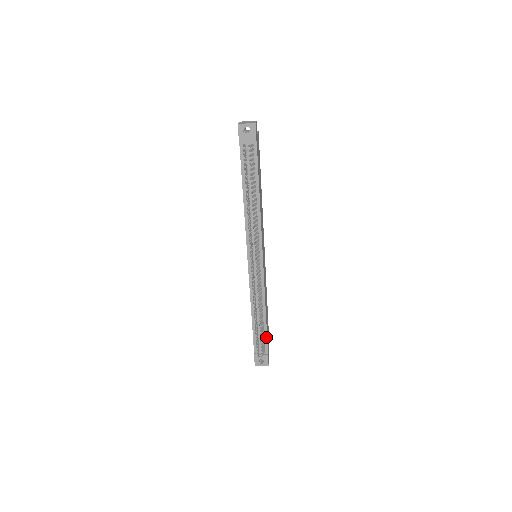
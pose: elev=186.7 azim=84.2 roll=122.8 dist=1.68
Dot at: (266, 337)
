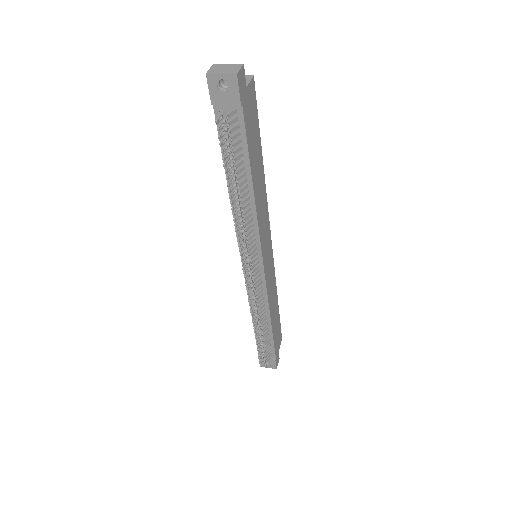
Dot at: (272, 343)
